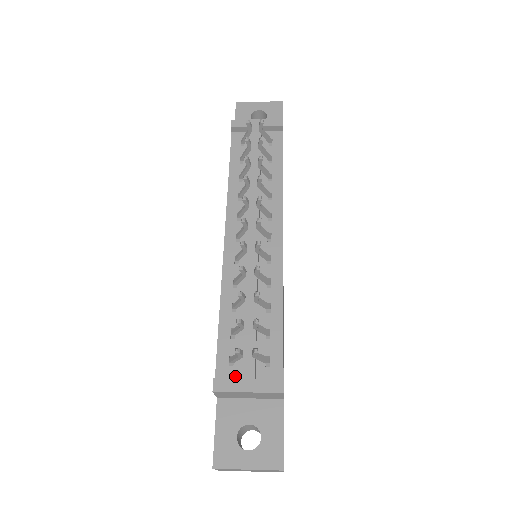
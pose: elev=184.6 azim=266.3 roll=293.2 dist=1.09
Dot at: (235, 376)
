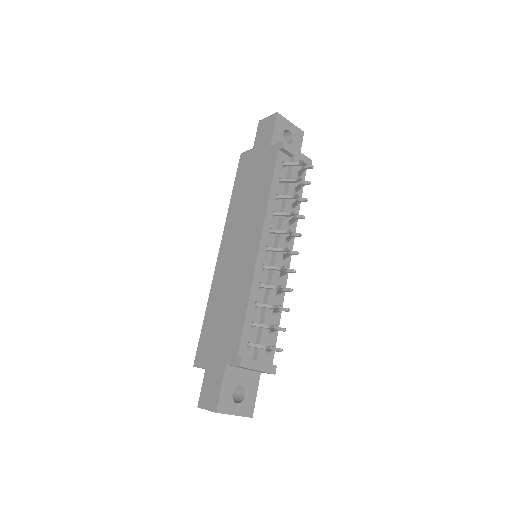
Dot at: (249, 356)
